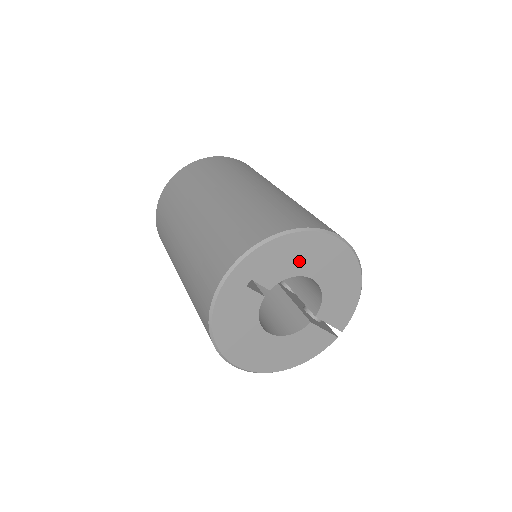
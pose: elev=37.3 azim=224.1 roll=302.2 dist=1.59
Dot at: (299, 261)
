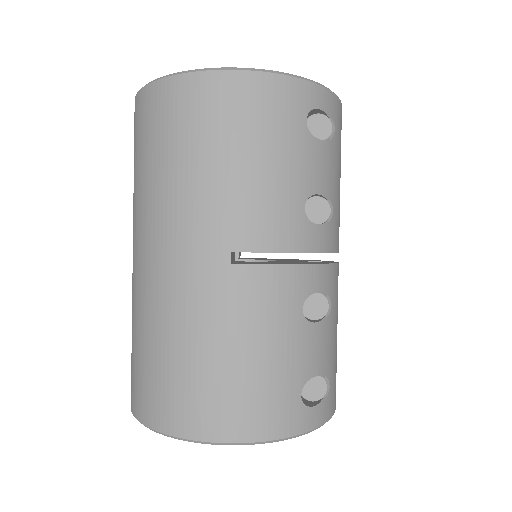
Dot at: occluded
